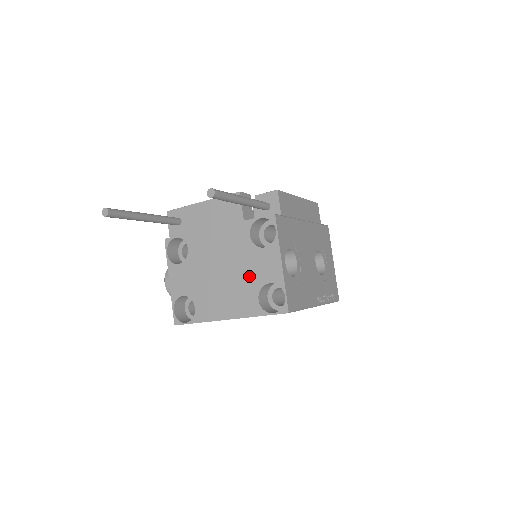
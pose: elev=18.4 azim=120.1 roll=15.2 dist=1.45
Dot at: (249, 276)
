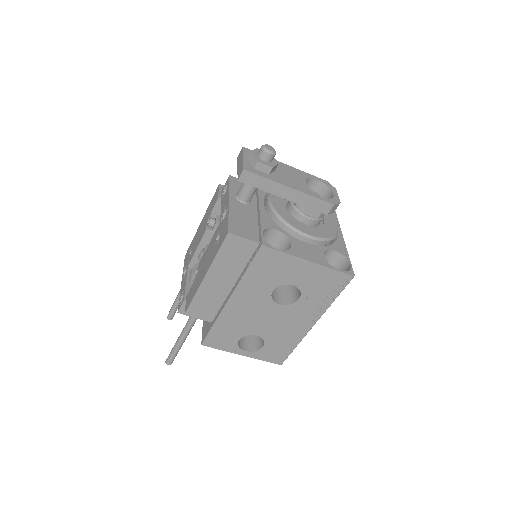
Dot at: occluded
